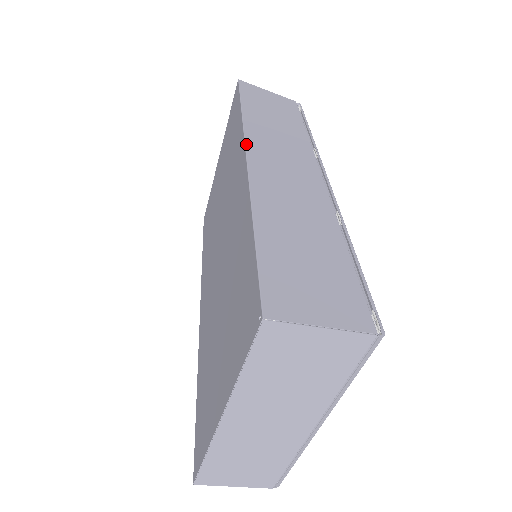
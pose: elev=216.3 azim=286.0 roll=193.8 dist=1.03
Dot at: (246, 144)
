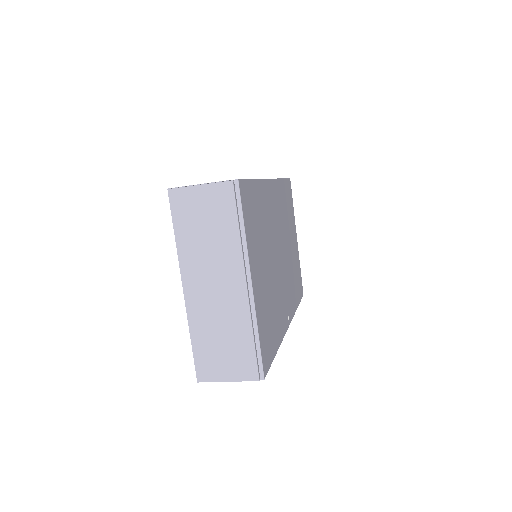
Dot at: occluded
